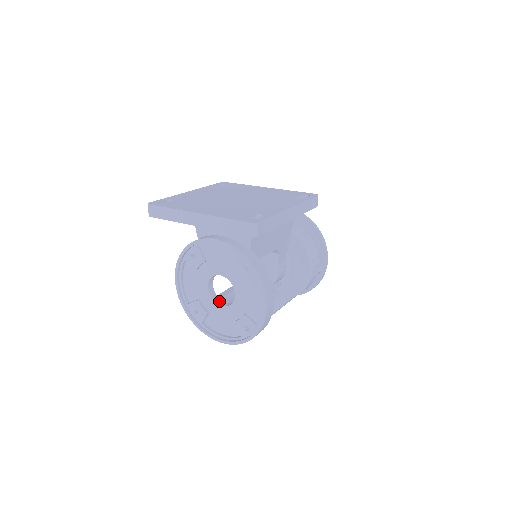
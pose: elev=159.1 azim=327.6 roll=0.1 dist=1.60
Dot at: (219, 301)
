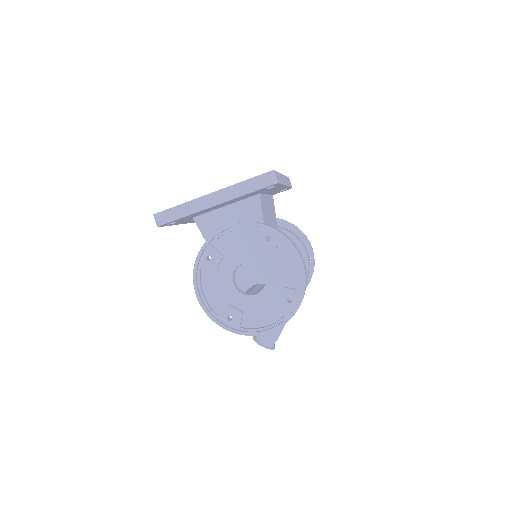
Dot at: (249, 294)
